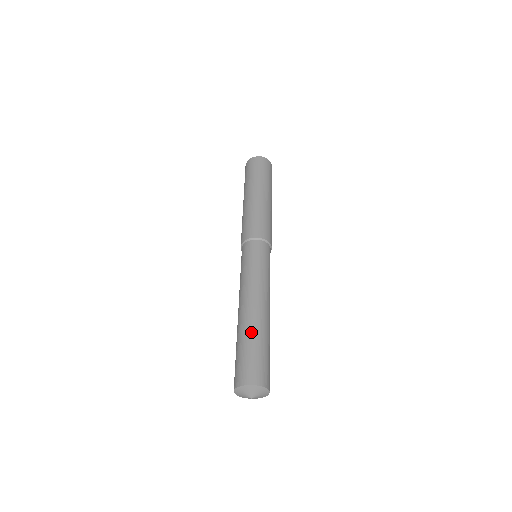
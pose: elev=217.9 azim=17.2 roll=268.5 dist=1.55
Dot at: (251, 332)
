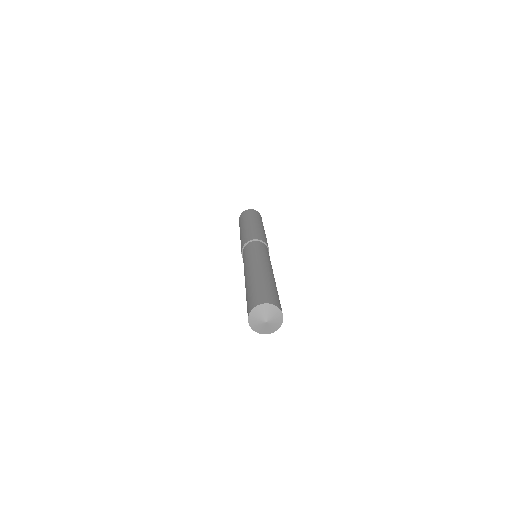
Dot at: (264, 279)
